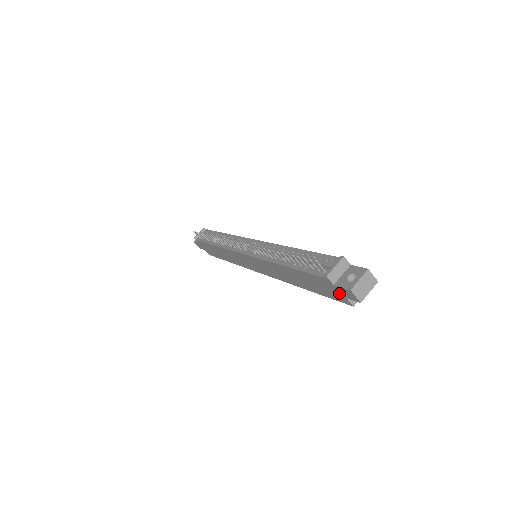
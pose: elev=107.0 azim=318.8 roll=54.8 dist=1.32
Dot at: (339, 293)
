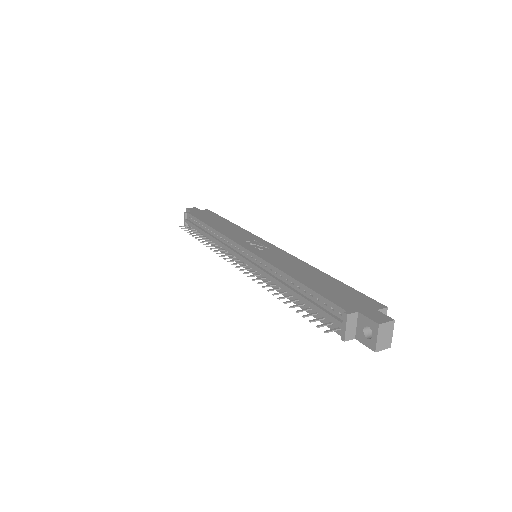
Dot at: occluded
